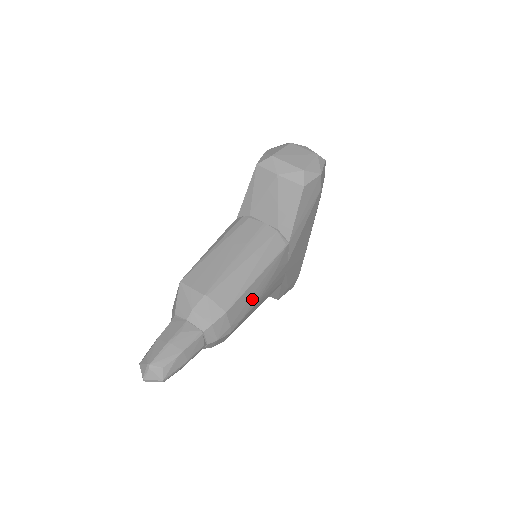
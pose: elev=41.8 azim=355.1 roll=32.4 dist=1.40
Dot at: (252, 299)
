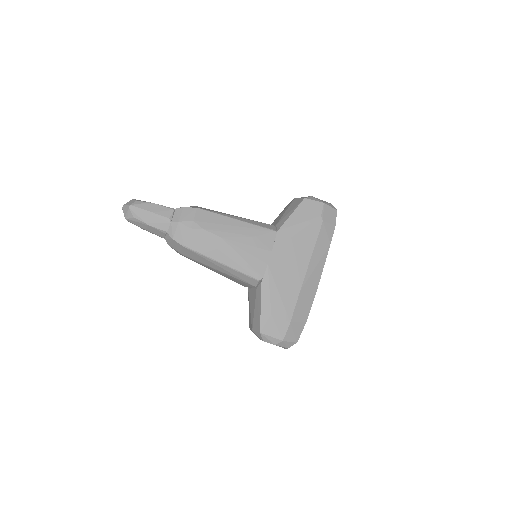
Dot at: (222, 228)
